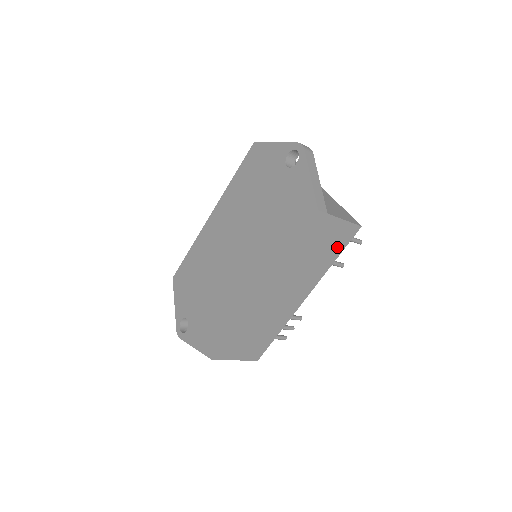
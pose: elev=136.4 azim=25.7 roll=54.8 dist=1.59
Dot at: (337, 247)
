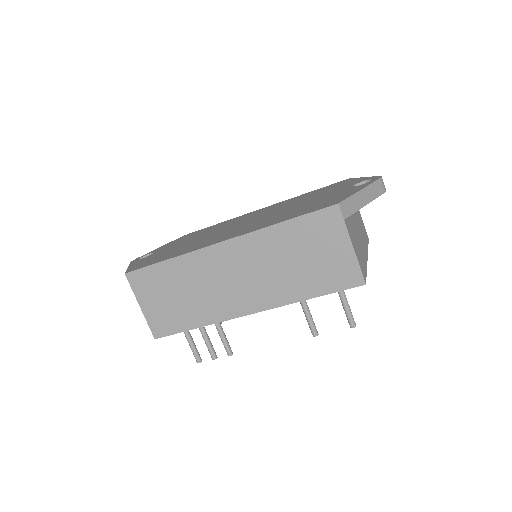
Dot at: (325, 281)
